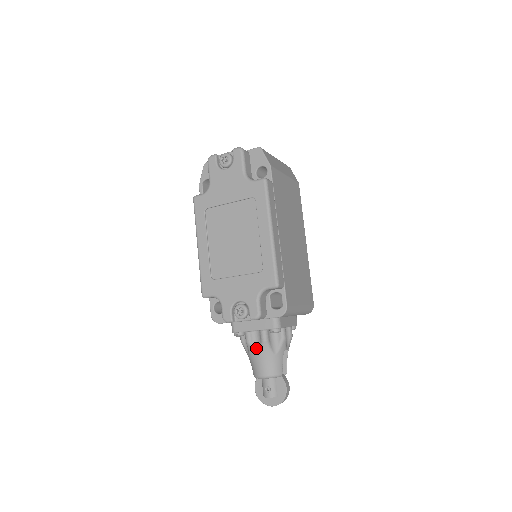
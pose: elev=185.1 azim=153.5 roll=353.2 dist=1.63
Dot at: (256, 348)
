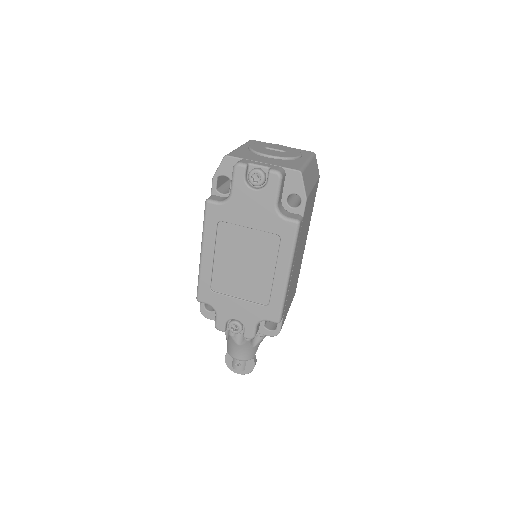
Dot at: (237, 341)
